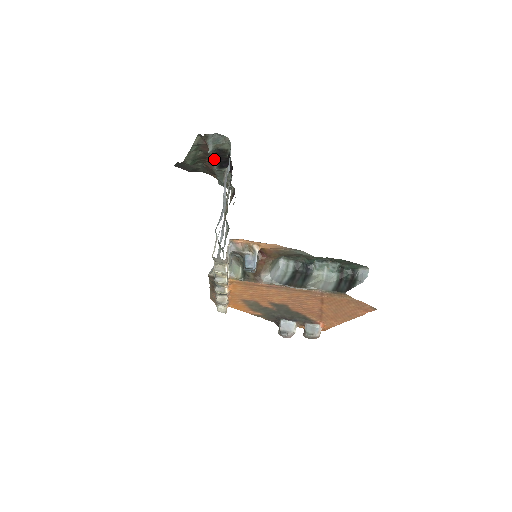
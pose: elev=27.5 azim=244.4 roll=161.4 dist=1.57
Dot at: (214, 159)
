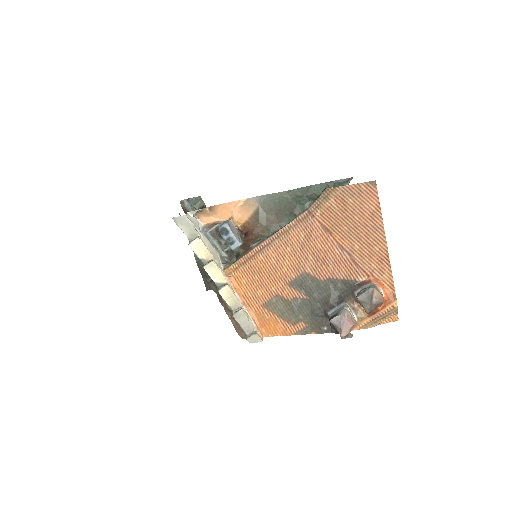
Dot at: occluded
